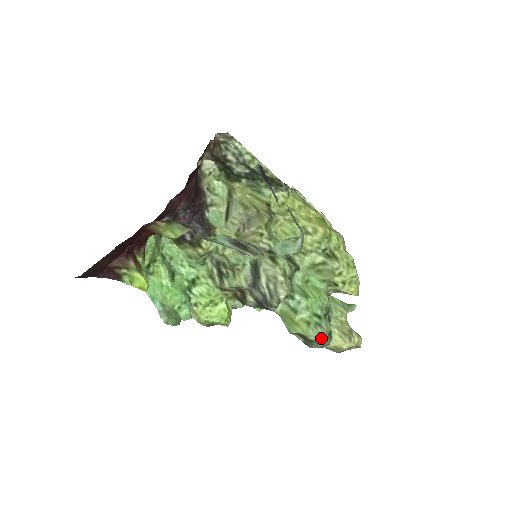
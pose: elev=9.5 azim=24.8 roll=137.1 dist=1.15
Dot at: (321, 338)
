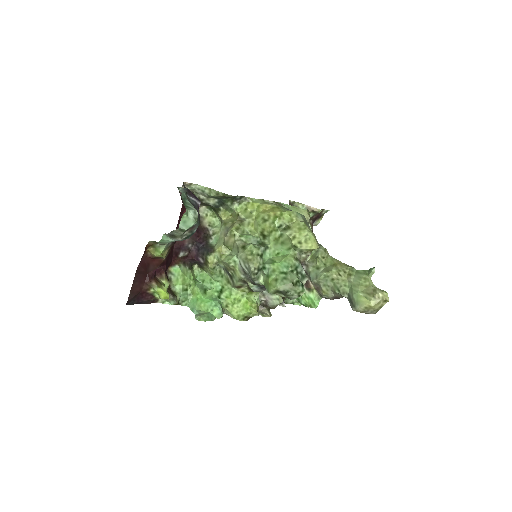
Dot at: (287, 287)
